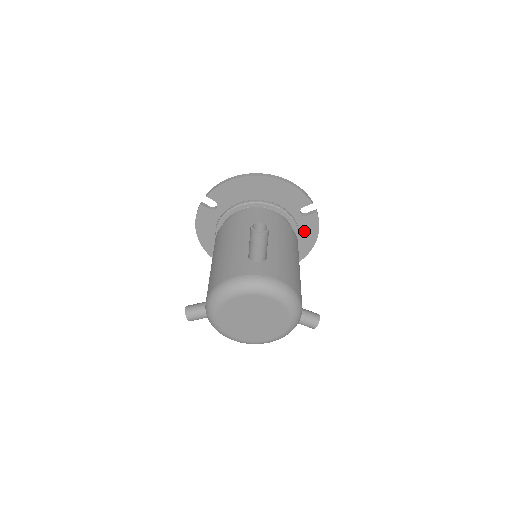
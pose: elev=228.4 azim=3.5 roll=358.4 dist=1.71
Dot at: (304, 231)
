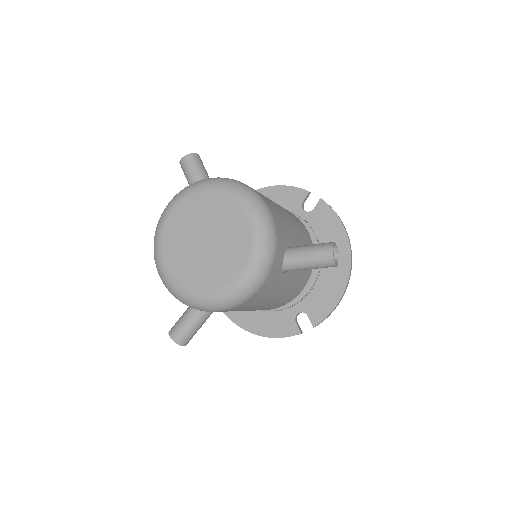
Dot at: (324, 230)
